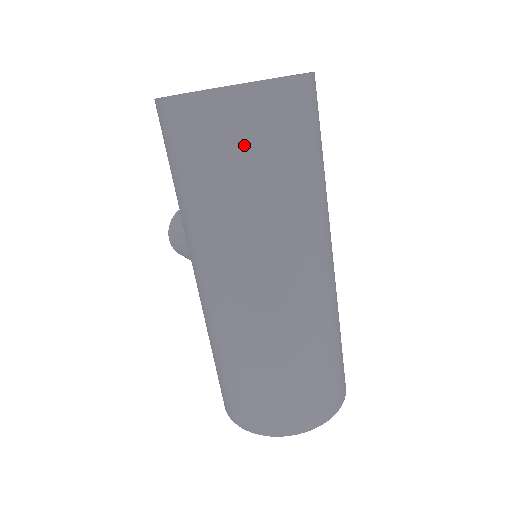
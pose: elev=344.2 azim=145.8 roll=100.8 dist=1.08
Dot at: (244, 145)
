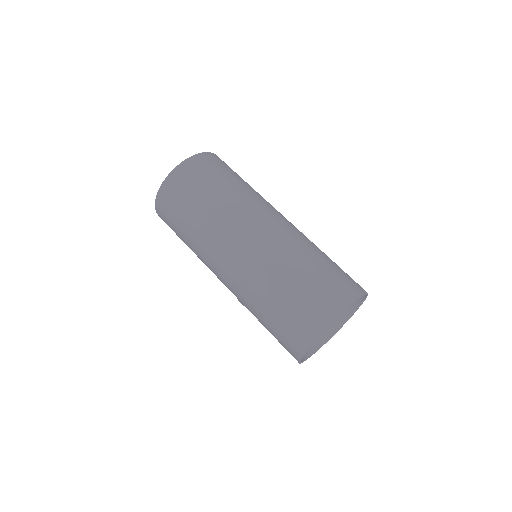
Dot at: (183, 194)
